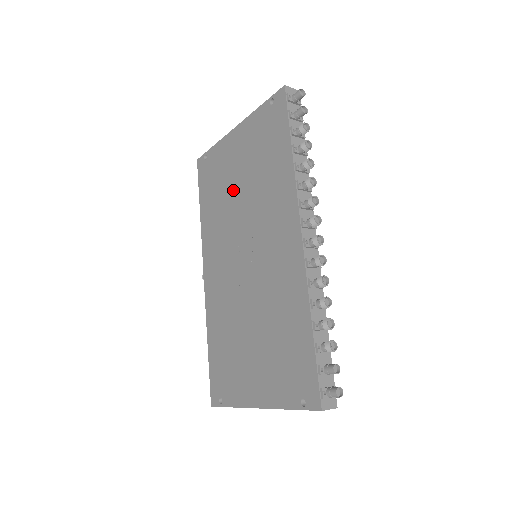
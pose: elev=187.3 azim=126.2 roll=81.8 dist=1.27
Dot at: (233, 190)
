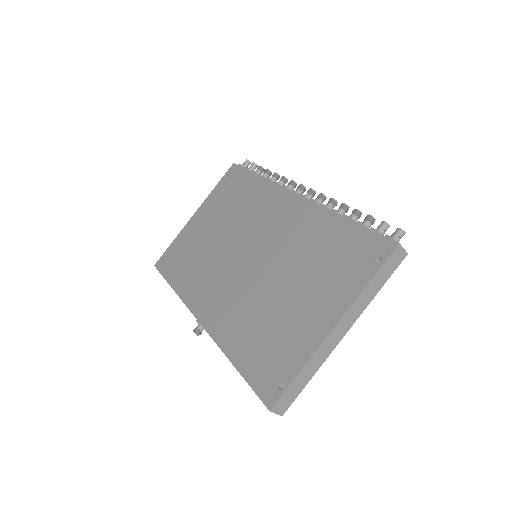
Dot at: (210, 240)
